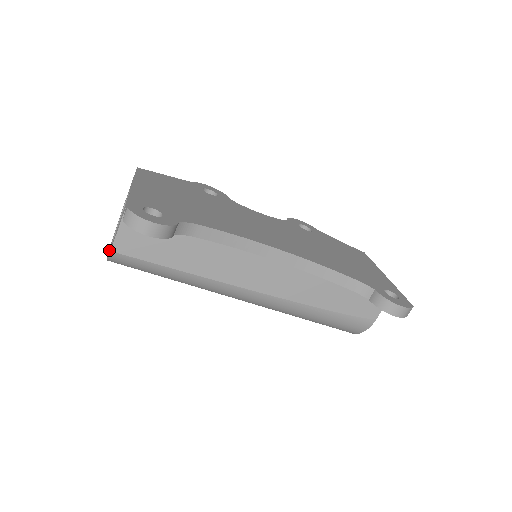
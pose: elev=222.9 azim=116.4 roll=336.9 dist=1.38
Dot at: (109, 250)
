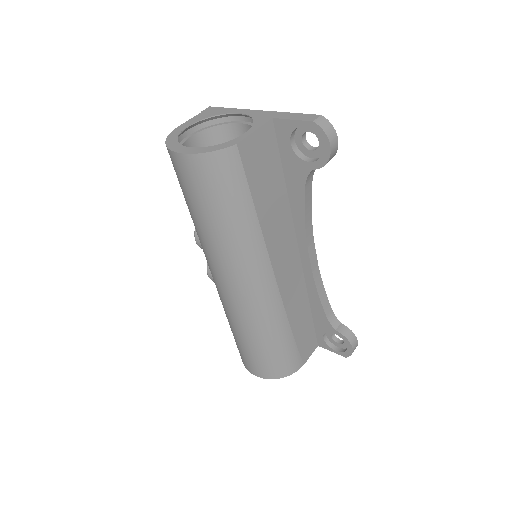
Dot at: (195, 148)
